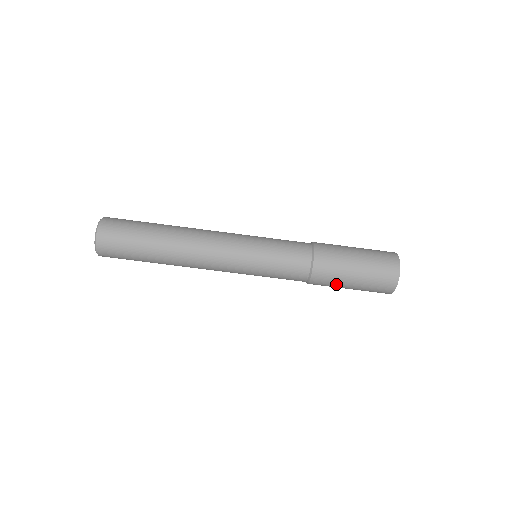
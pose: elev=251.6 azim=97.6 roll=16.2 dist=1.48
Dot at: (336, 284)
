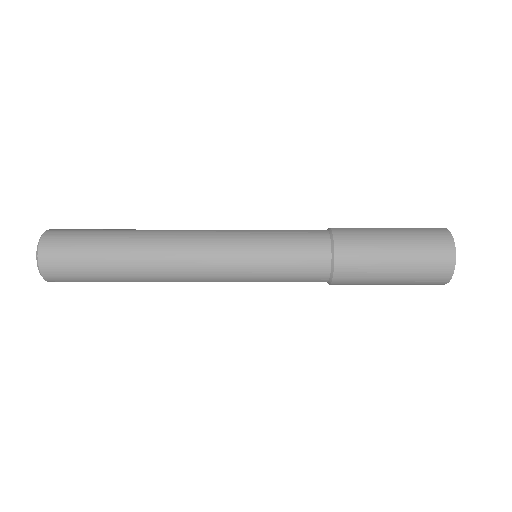
Dot at: (367, 283)
